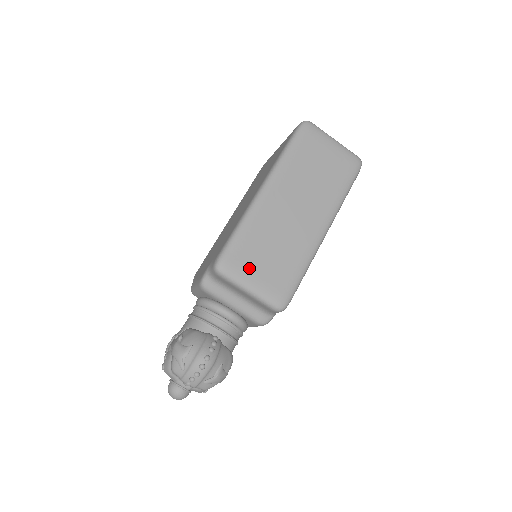
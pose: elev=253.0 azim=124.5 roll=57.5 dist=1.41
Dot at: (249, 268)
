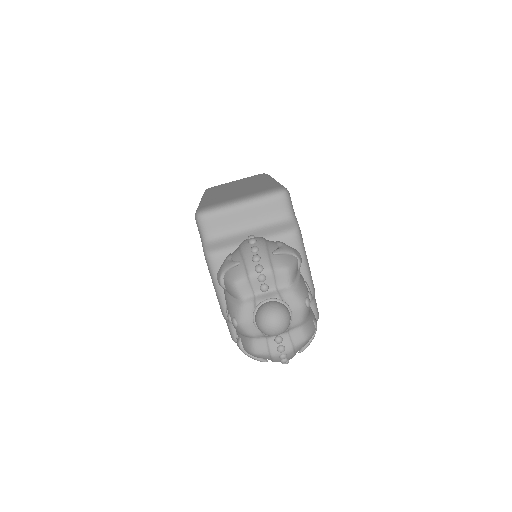
Dot at: (227, 200)
